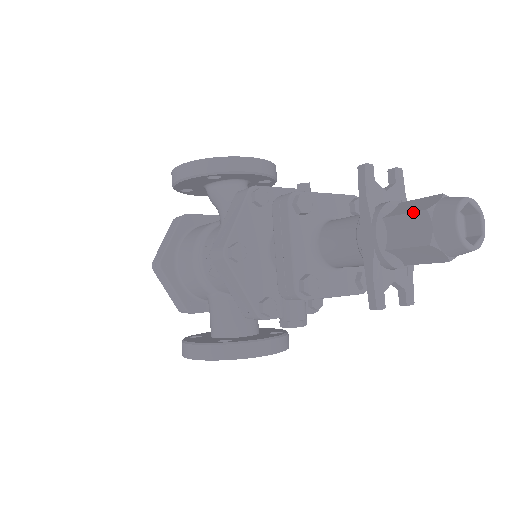
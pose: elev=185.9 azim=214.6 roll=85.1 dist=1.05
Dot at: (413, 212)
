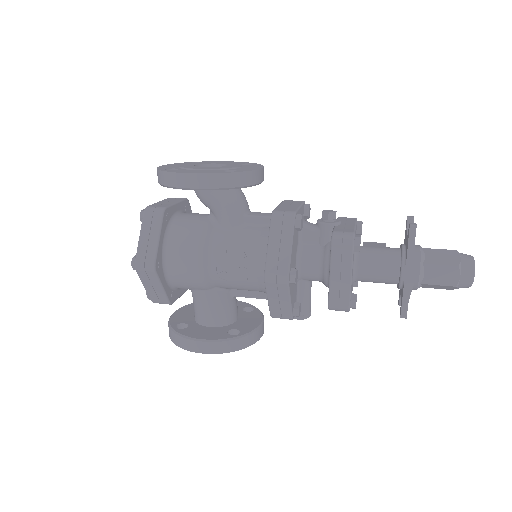
Dot at: (448, 265)
